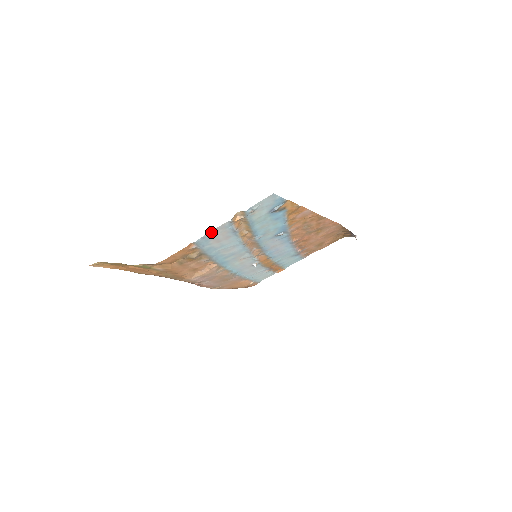
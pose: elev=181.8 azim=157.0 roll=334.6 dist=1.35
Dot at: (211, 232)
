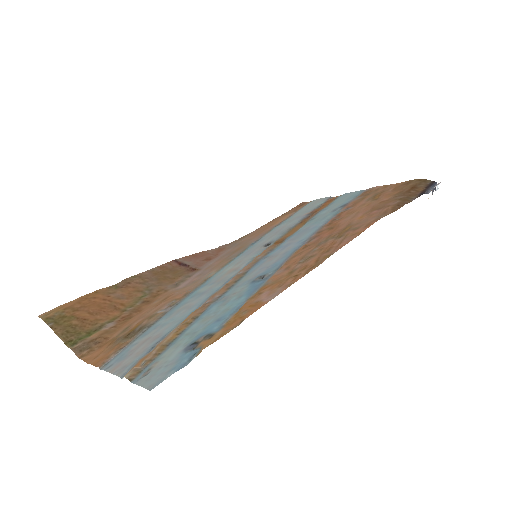
Dot at: (112, 369)
